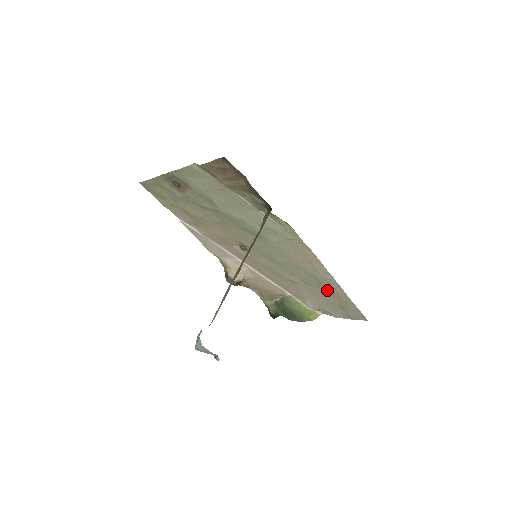
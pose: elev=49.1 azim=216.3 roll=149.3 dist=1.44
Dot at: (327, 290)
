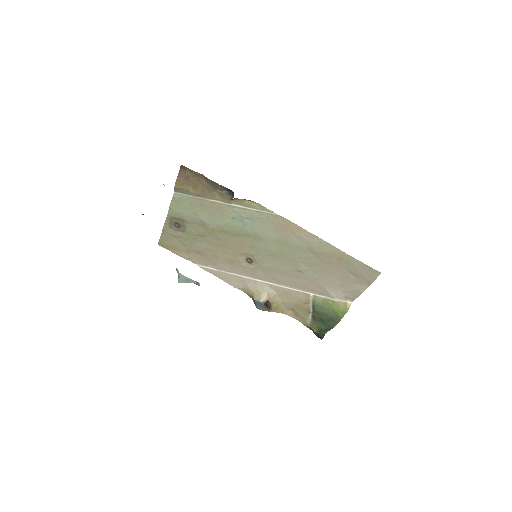
Dot at: (328, 259)
